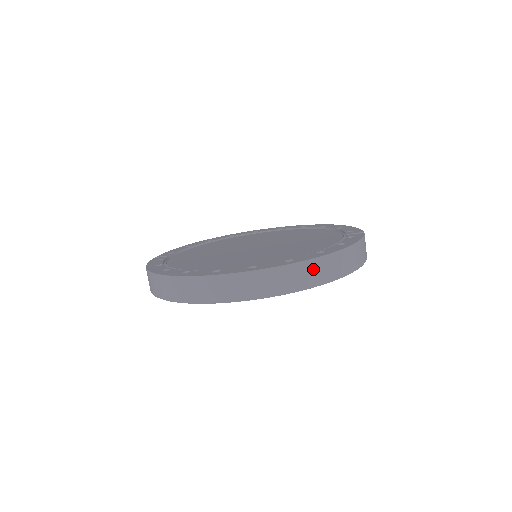
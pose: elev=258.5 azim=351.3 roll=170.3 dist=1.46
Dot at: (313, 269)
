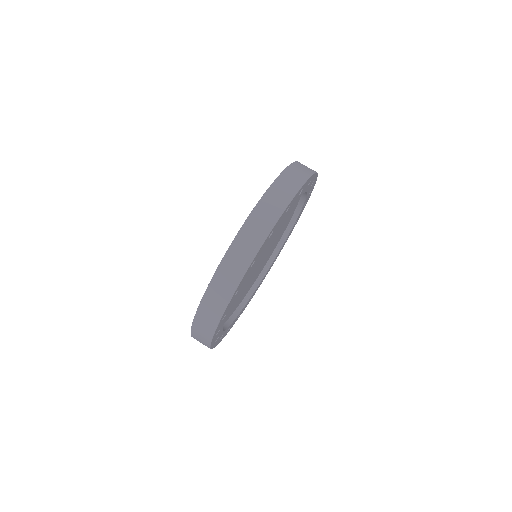
Dot at: (297, 169)
